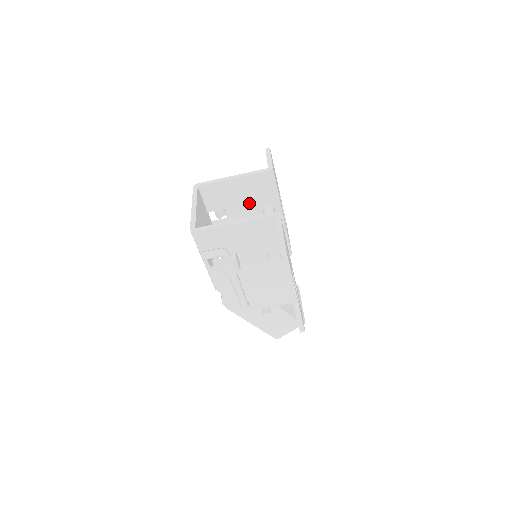
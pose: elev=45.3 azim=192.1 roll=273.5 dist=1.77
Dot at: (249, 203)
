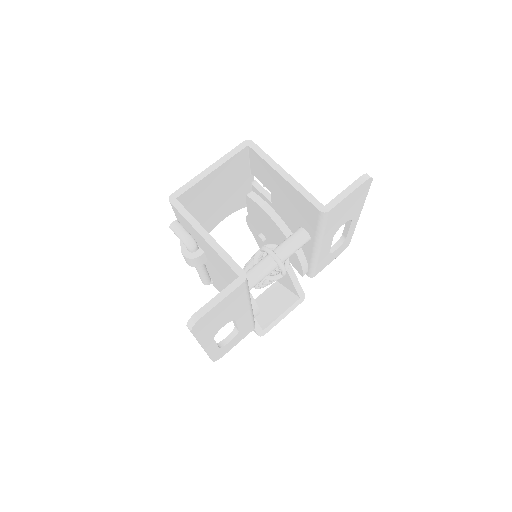
Dot at: (290, 209)
